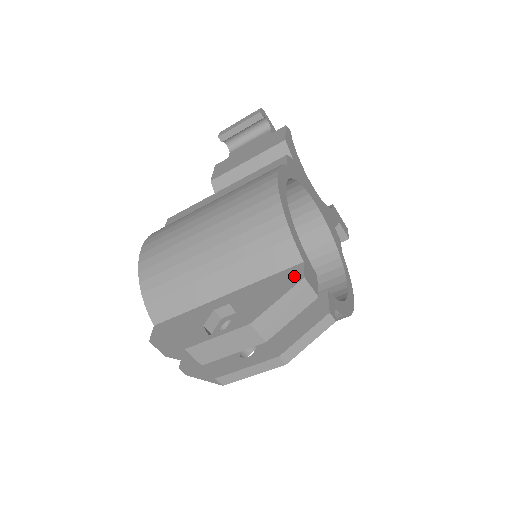
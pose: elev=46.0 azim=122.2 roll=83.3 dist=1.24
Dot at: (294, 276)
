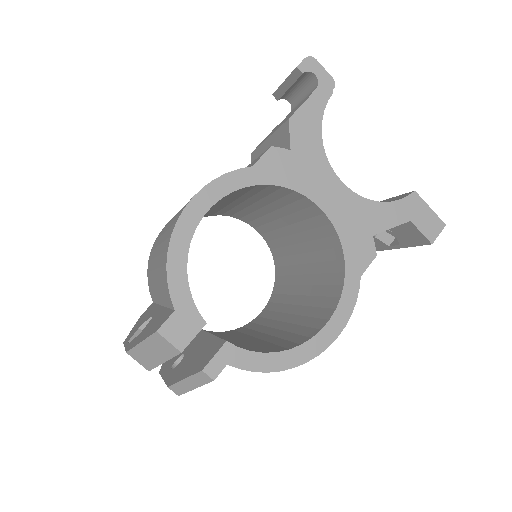
Dot at: (160, 323)
